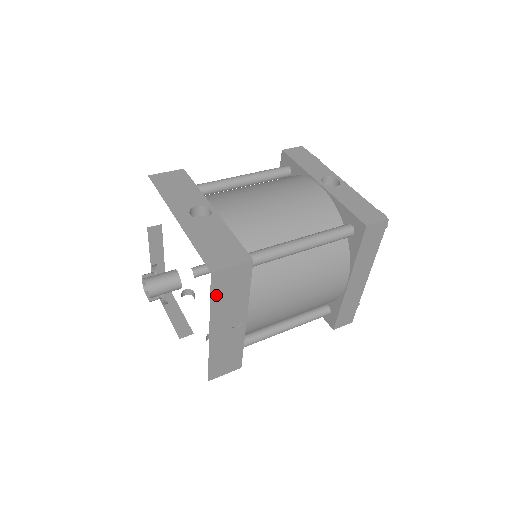
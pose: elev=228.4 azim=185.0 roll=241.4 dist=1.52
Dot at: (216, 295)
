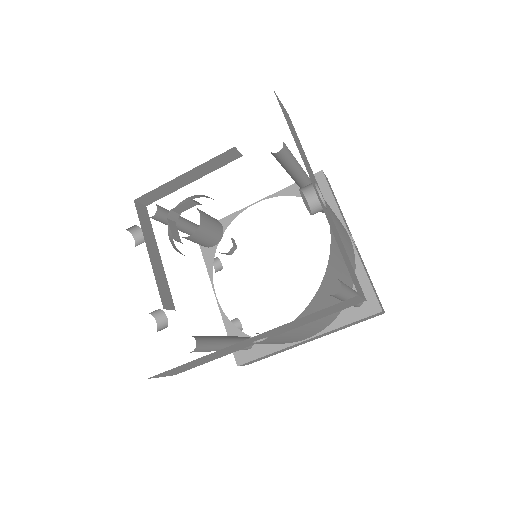
Dot at: (317, 312)
